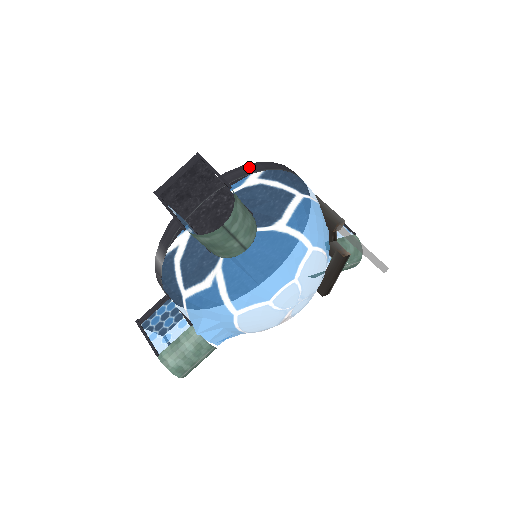
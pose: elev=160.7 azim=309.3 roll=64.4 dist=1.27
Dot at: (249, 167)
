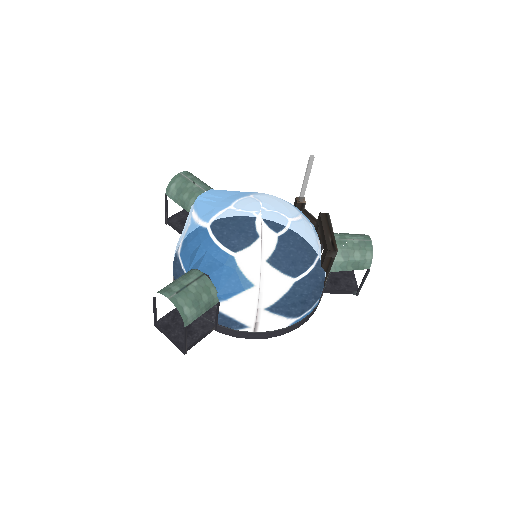
Dot at: occluded
